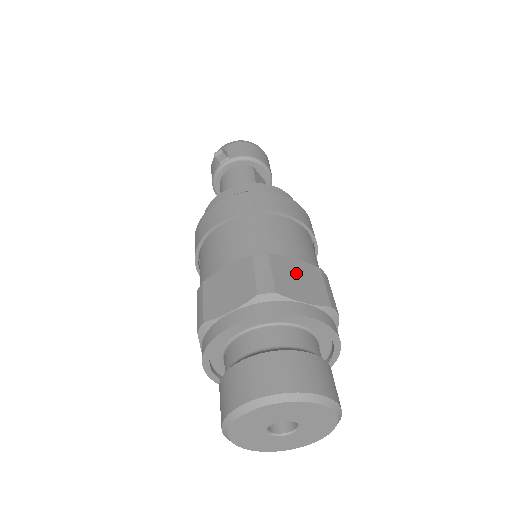
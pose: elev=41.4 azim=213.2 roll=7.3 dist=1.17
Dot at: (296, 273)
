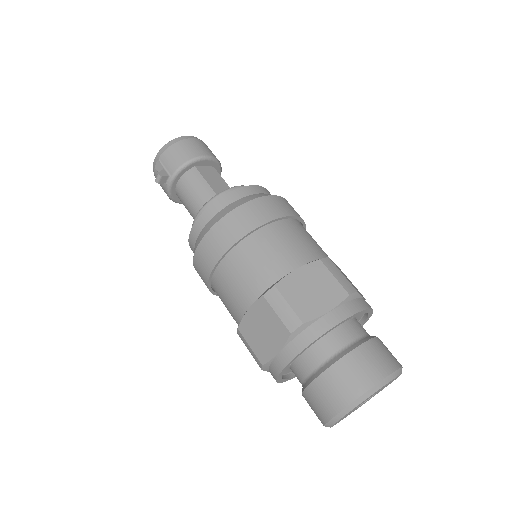
Dot at: (306, 285)
